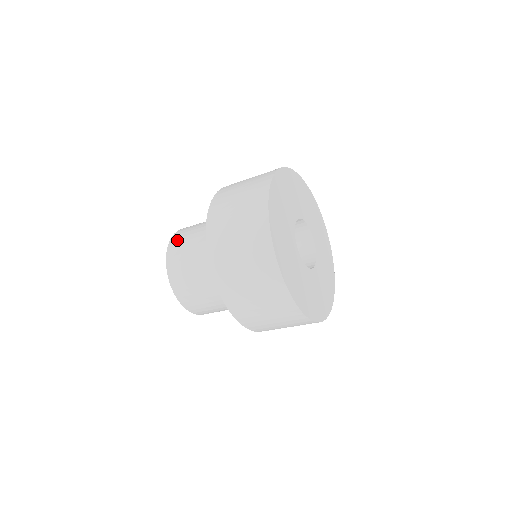
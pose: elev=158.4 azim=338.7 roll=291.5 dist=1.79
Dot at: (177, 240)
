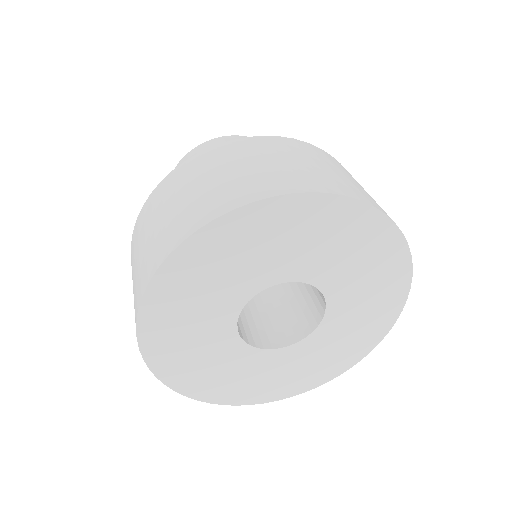
Dot at: occluded
